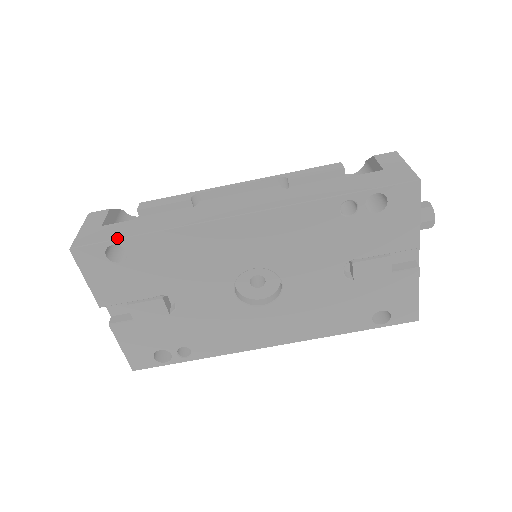
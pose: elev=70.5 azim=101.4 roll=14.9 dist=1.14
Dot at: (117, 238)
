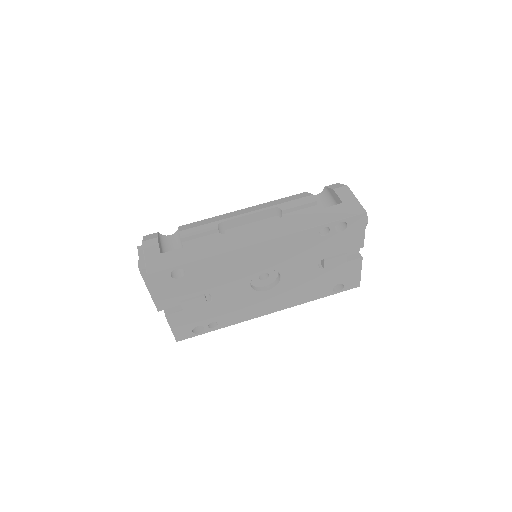
Dot at: (180, 264)
